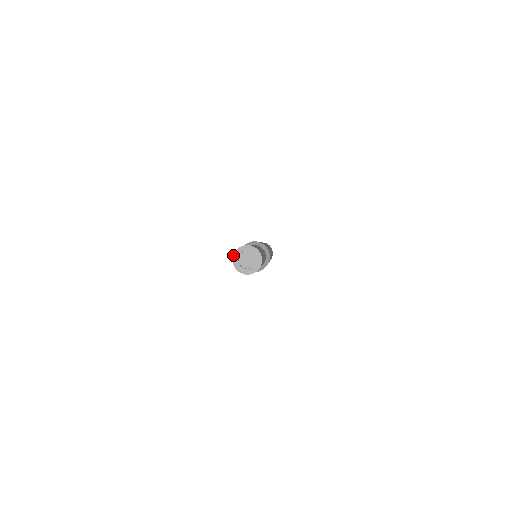
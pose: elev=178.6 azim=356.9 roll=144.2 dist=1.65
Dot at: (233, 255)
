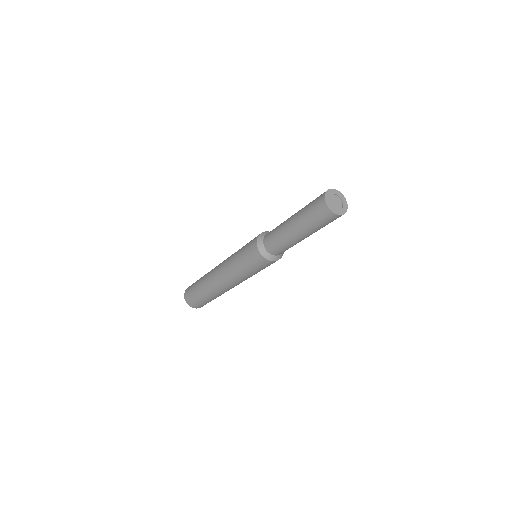
Dot at: (325, 199)
